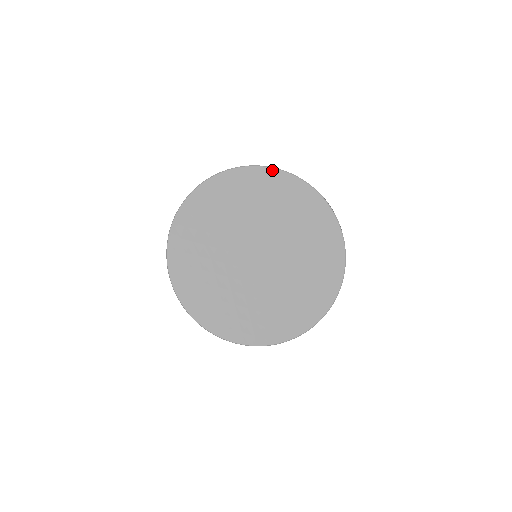
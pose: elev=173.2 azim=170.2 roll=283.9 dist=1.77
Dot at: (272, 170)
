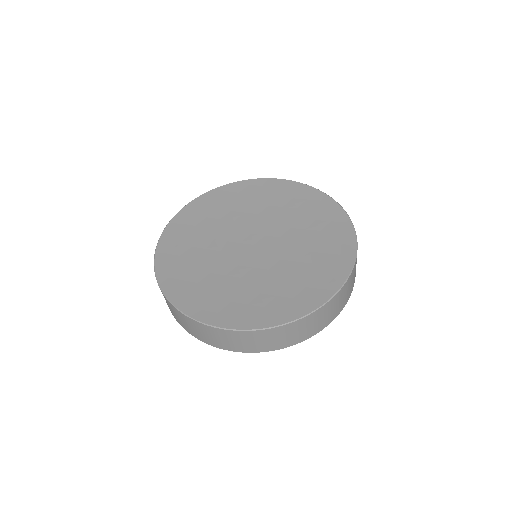
Dot at: (276, 180)
